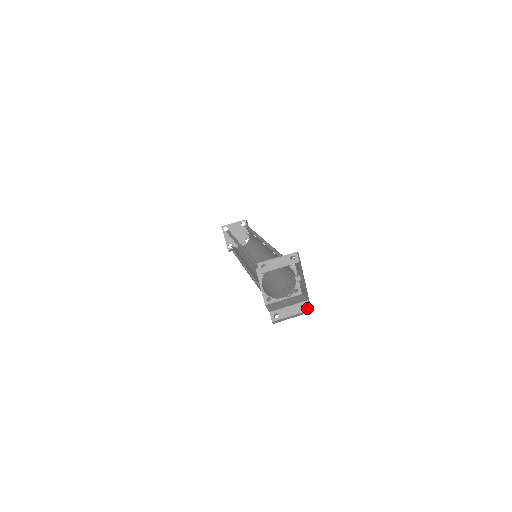
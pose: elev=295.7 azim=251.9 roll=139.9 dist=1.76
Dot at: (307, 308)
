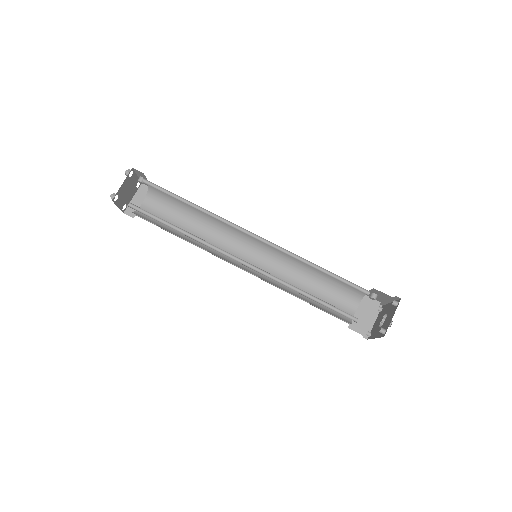
Dot at: occluded
